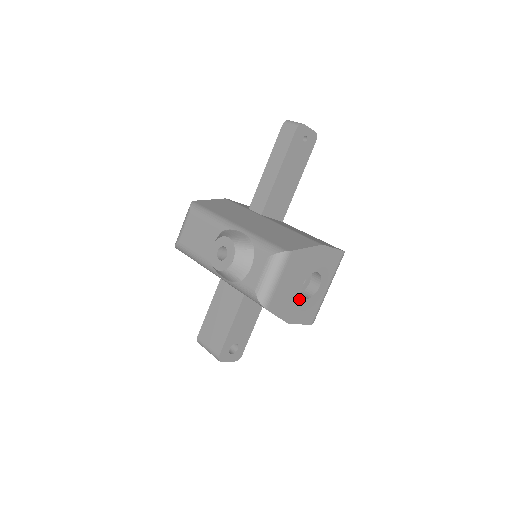
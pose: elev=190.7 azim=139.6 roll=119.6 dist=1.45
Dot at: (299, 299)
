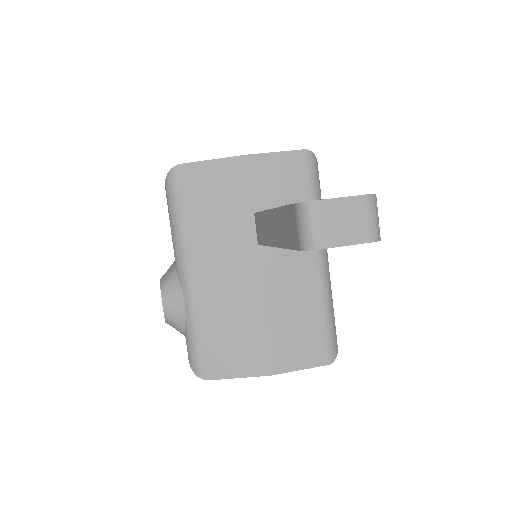
Dot at: occluded
